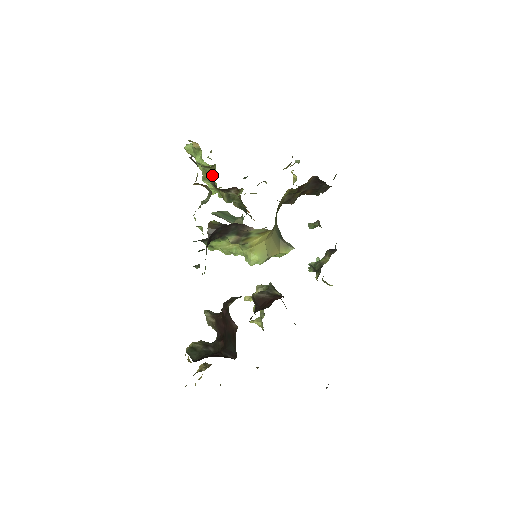
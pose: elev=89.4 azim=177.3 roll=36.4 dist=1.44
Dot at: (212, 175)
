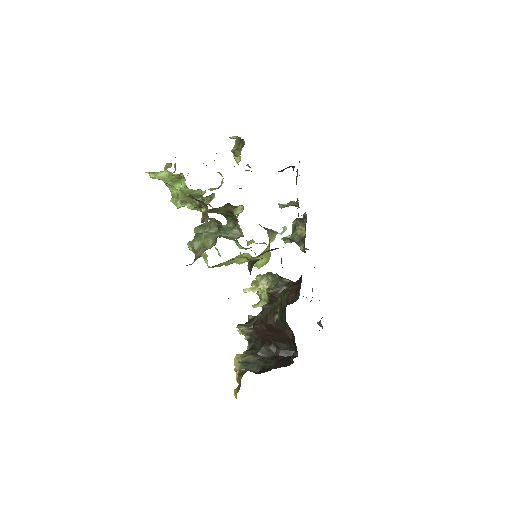
Dot at: occluded
